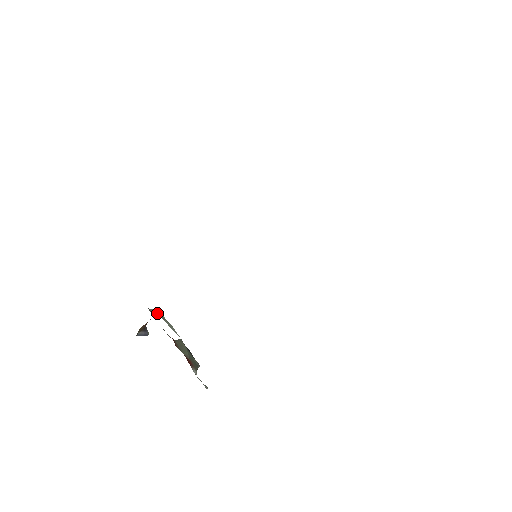
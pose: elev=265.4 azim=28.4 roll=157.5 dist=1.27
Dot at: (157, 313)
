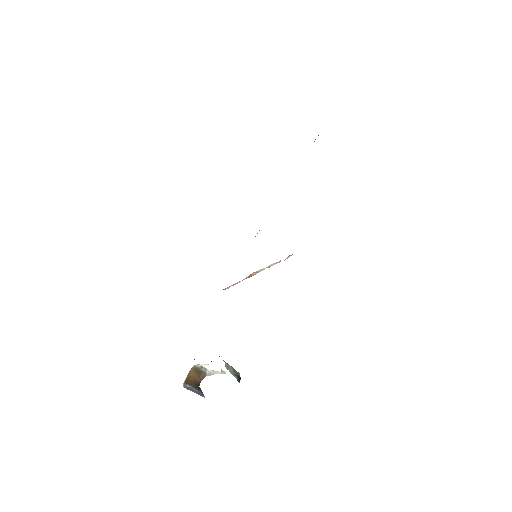
Dot at: occluded
